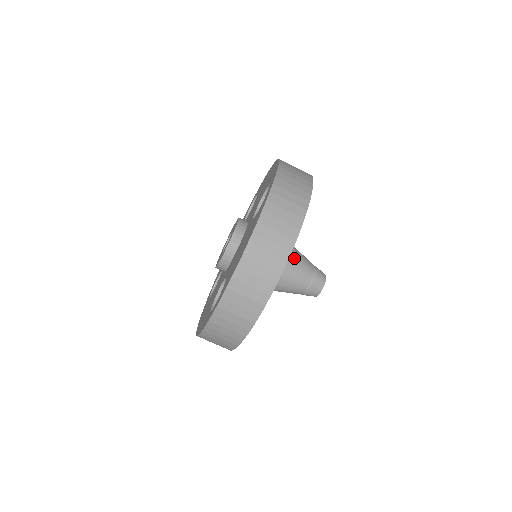
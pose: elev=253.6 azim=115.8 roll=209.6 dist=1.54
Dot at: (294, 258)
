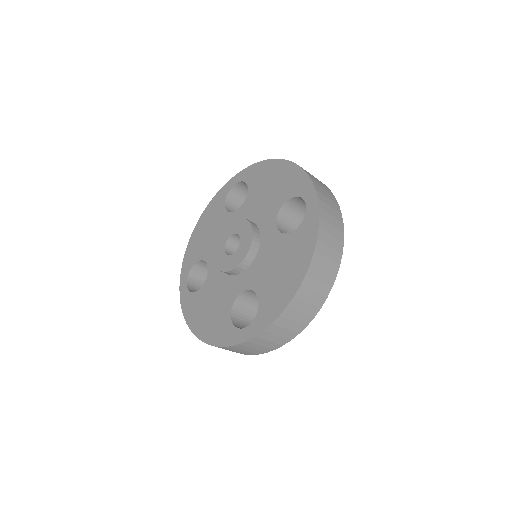
Dot at: occluded
